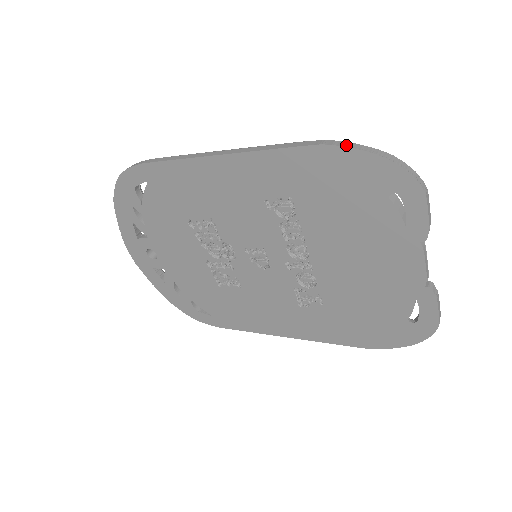
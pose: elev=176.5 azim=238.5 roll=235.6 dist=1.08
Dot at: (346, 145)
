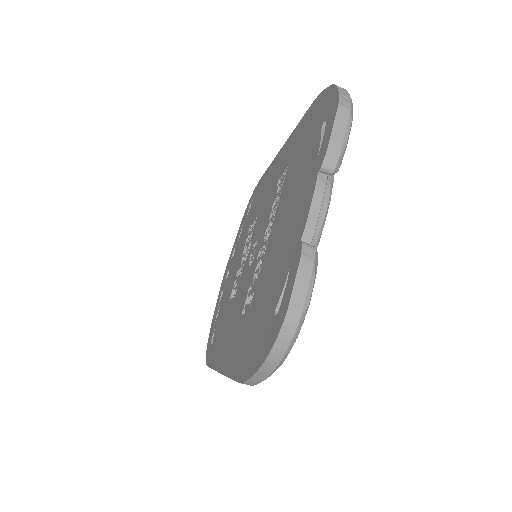
Dot at: occluded
